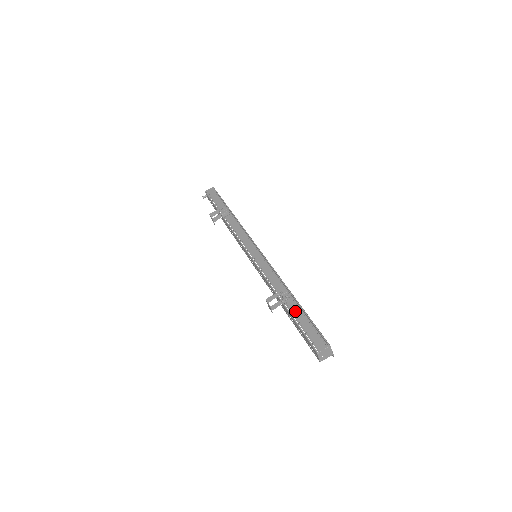
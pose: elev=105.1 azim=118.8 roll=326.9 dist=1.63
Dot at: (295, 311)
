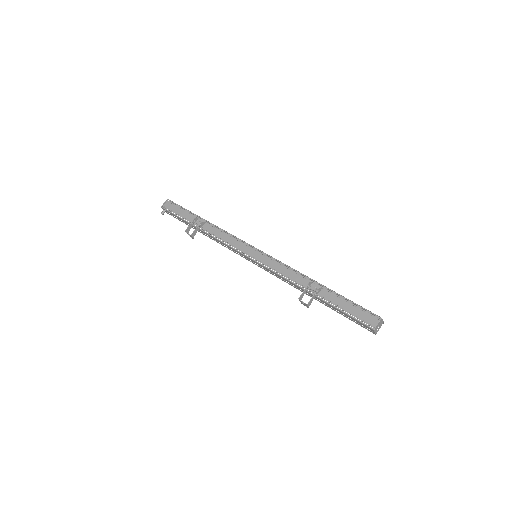
Dot at: (330, 298)
